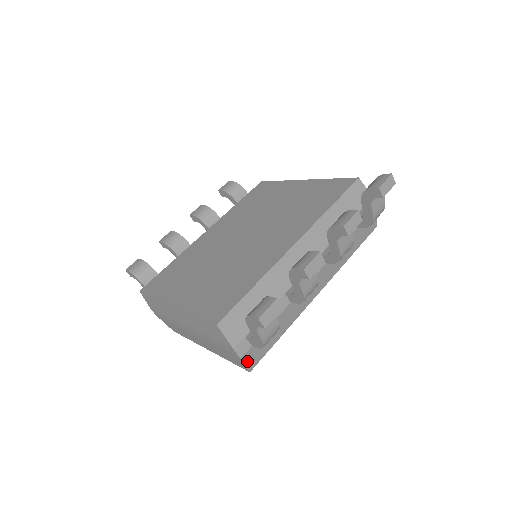
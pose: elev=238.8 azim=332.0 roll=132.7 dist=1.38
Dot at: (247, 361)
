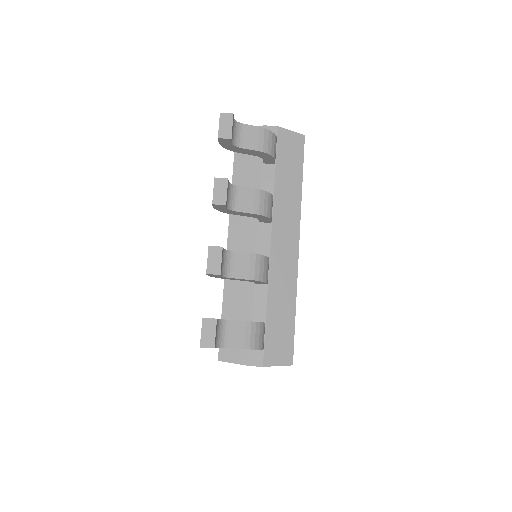
Dot at: (276, 362)
